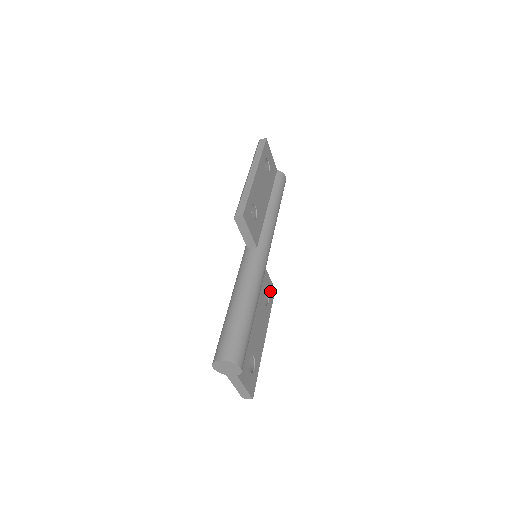
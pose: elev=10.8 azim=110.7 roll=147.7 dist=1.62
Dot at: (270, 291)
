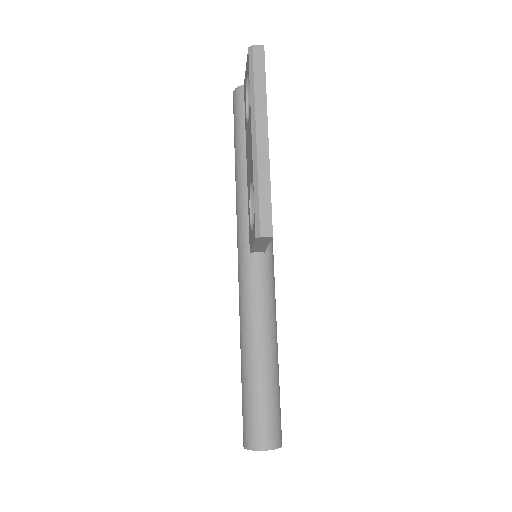
Dot at: occluded
